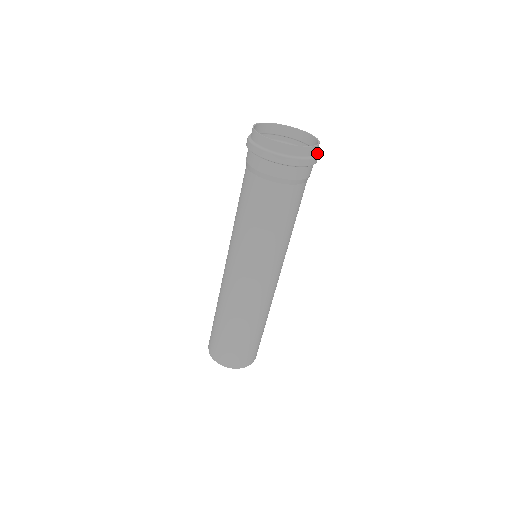
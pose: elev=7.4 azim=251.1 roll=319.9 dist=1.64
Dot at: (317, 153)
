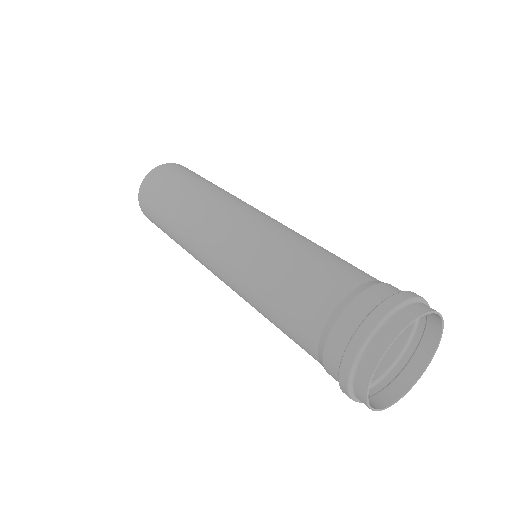
Dot at: (417, 354)
